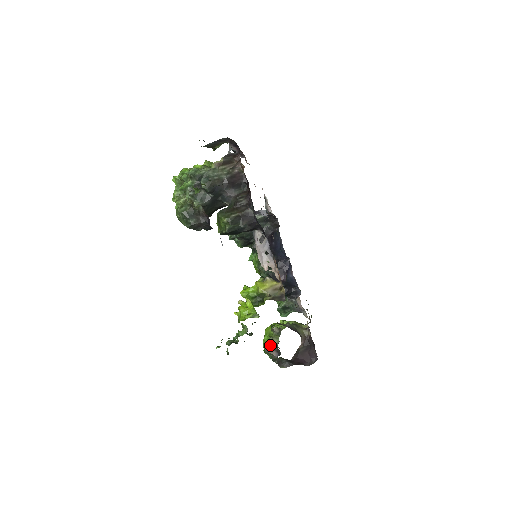
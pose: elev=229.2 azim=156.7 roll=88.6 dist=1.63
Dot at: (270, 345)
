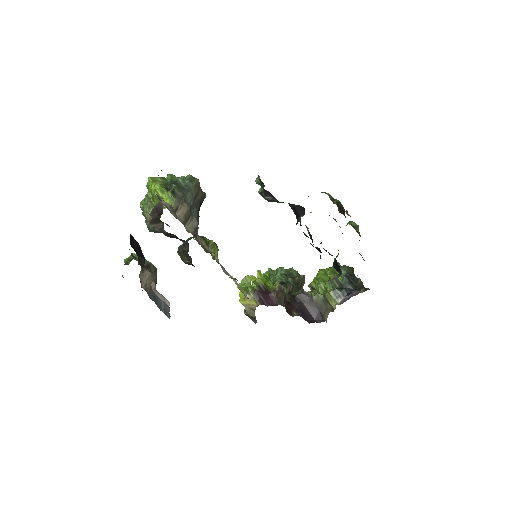
Dot at: occluded
